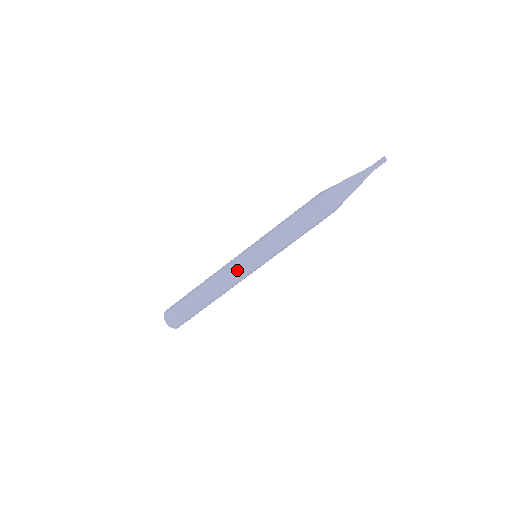
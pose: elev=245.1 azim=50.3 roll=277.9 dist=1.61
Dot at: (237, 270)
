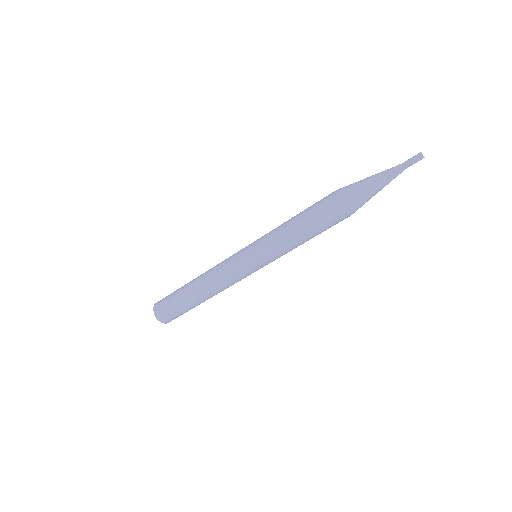
Dot at: (230, 266)
